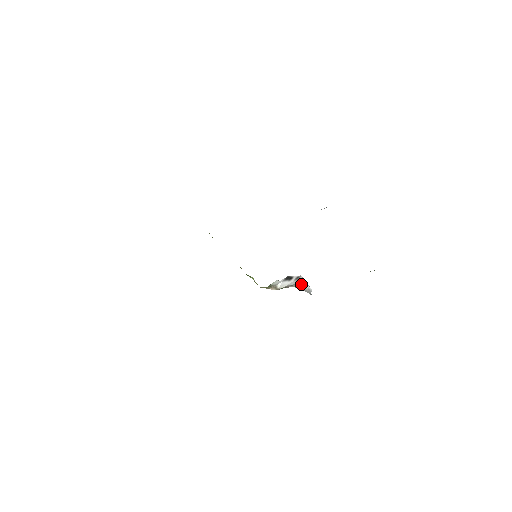
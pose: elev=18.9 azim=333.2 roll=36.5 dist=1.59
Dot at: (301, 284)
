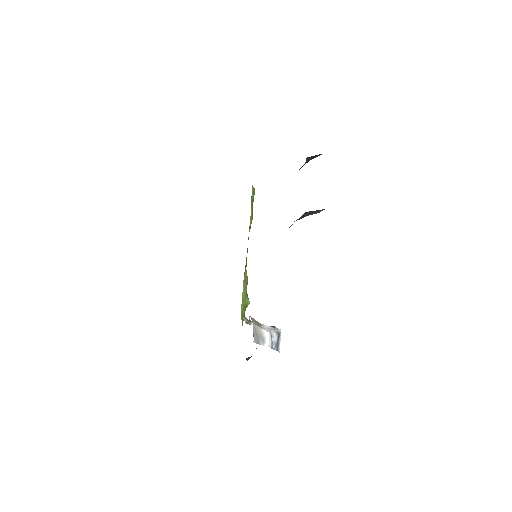
Dot at: (264, 327)
